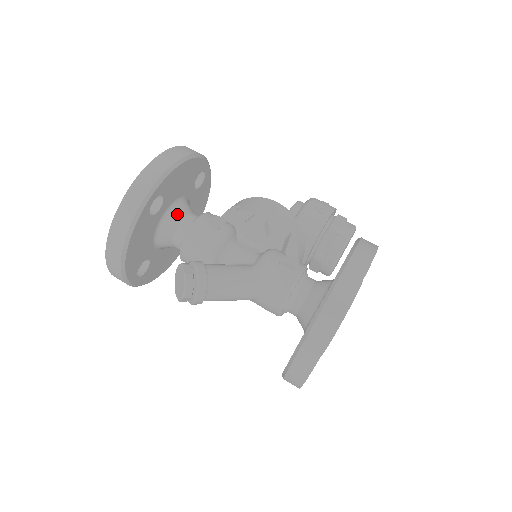
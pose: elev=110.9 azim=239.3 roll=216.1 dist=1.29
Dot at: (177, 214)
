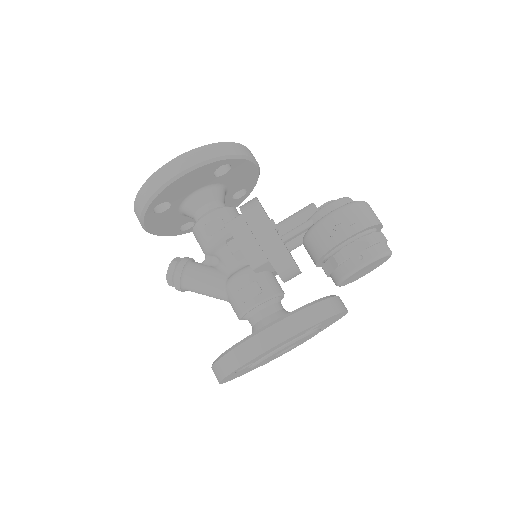
Dot at: (193, 205)
